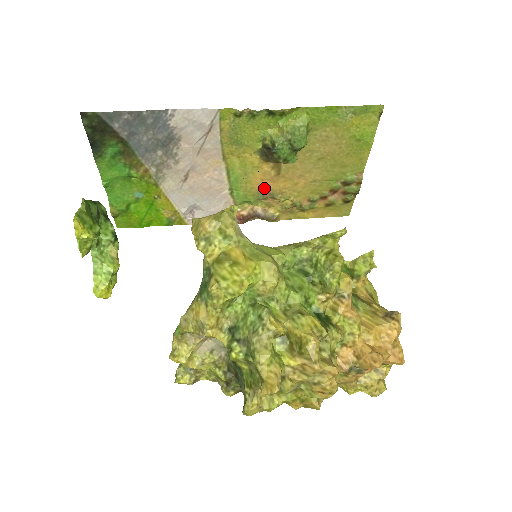
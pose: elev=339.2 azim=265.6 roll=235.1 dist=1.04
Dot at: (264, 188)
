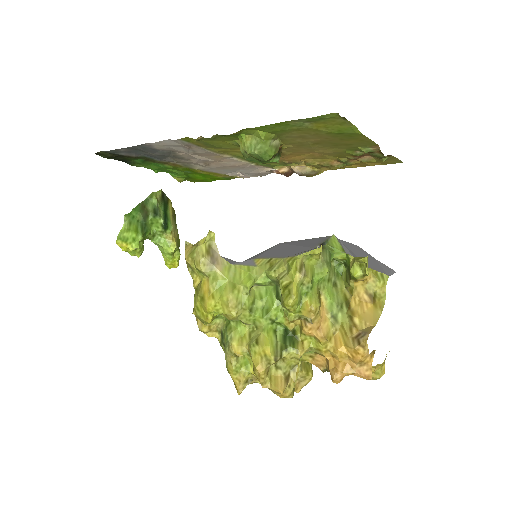
Dot at: (283, 160)
